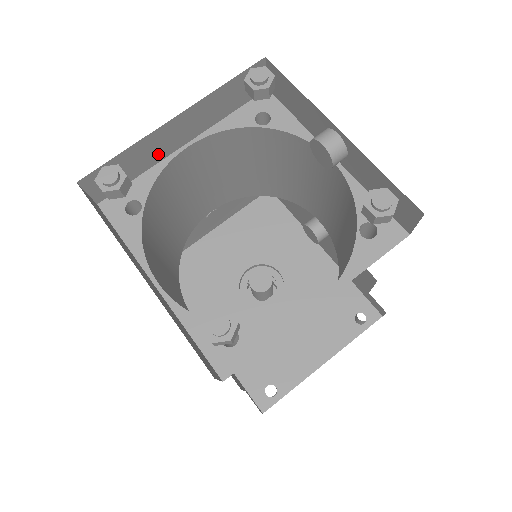
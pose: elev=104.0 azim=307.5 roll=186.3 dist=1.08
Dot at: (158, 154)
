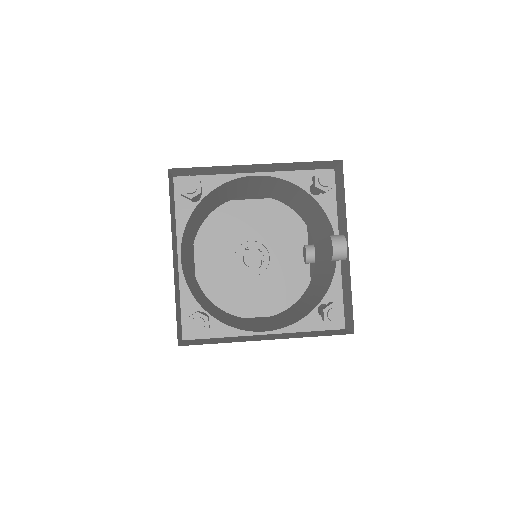
Dot at: (232, 171)
